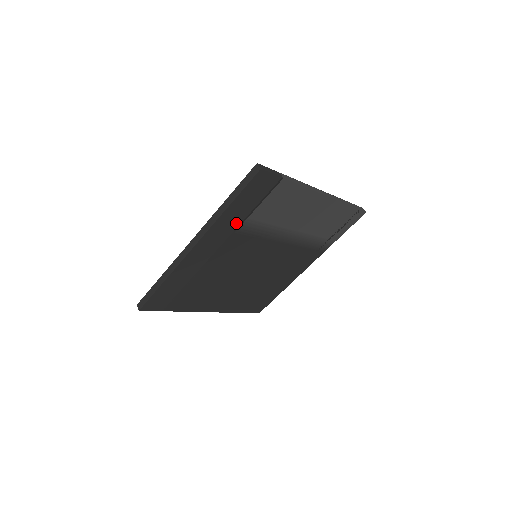
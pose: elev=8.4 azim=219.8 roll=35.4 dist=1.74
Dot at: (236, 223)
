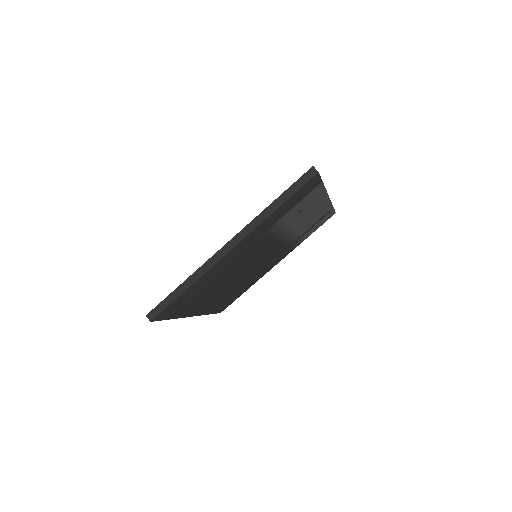
Dot at: (270, 224)
